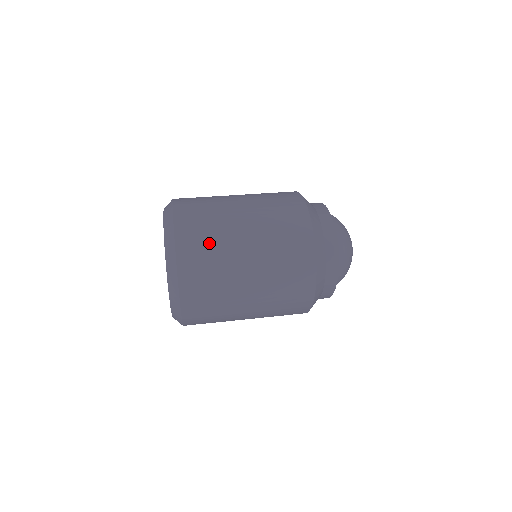
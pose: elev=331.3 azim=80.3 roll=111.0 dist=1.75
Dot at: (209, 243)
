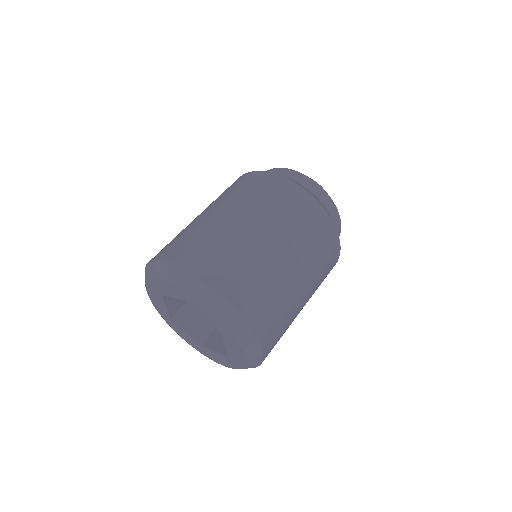
Dot at: (283, 326)
